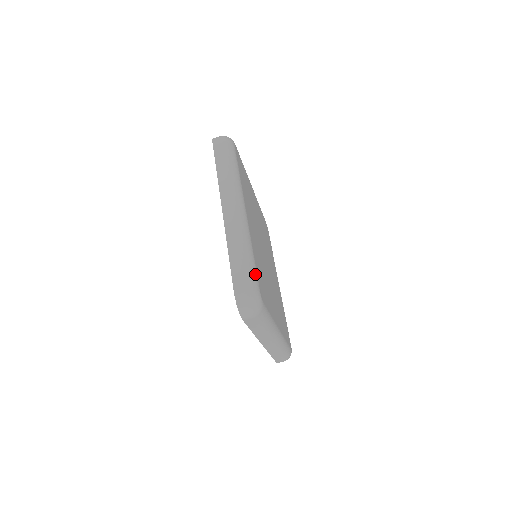
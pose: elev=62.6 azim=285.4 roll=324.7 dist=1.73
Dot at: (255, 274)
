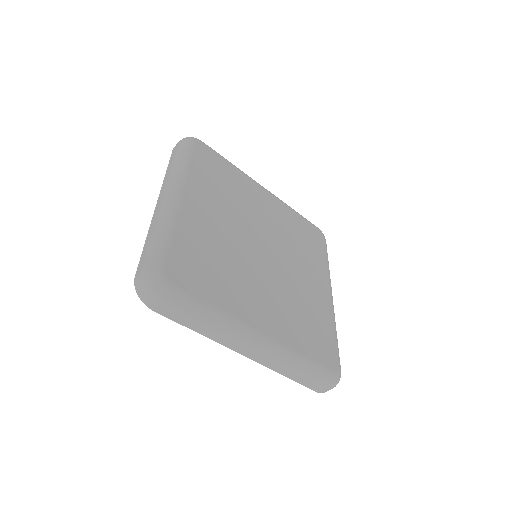
Dot at: (163, 253)
